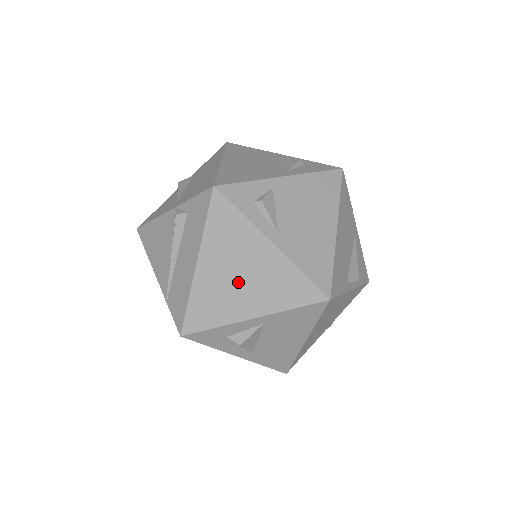
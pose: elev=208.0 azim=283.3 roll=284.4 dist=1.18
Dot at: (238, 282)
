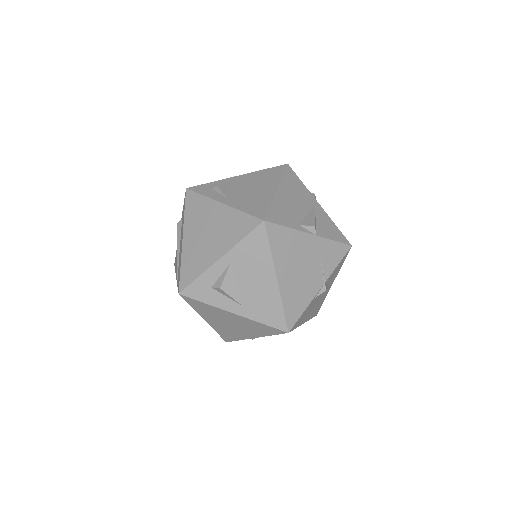
Dot at: (207, 238)
